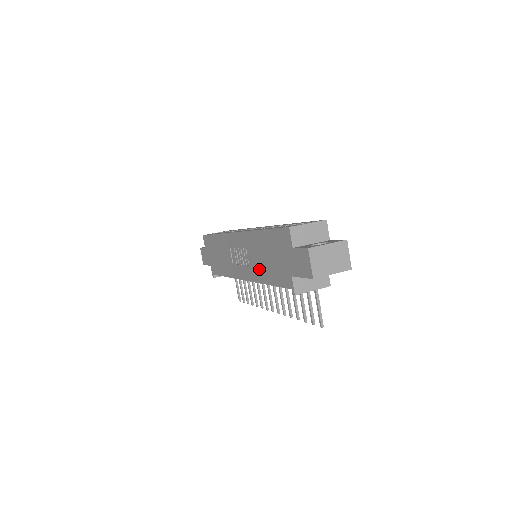
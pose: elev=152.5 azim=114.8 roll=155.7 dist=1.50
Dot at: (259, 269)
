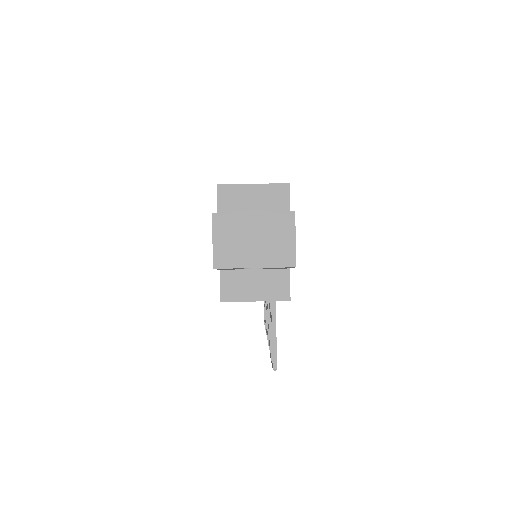
Dot at: occluded
